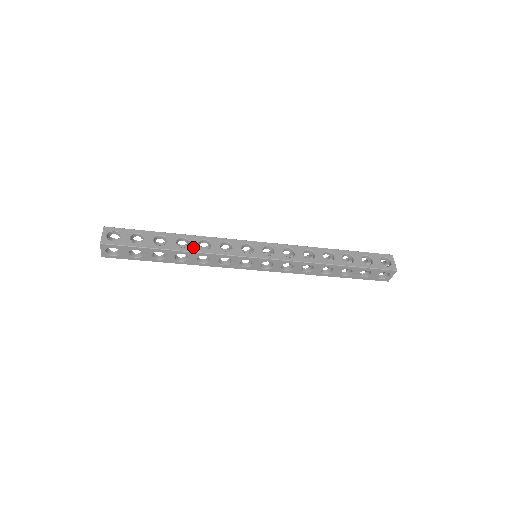
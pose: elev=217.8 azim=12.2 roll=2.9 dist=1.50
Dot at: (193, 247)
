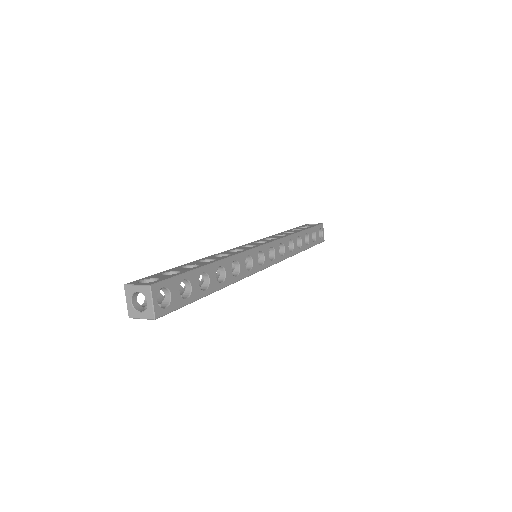
Dot at: (229, 278)
